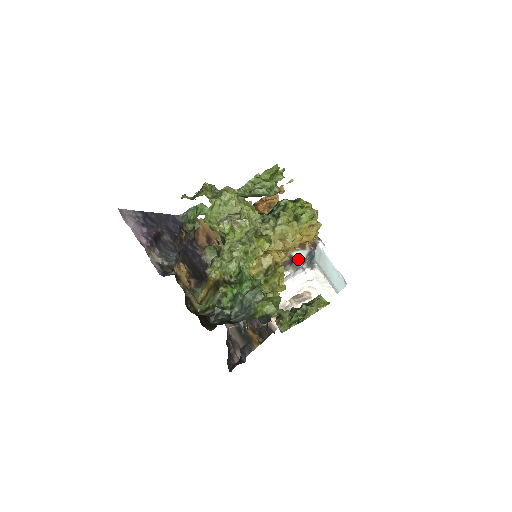
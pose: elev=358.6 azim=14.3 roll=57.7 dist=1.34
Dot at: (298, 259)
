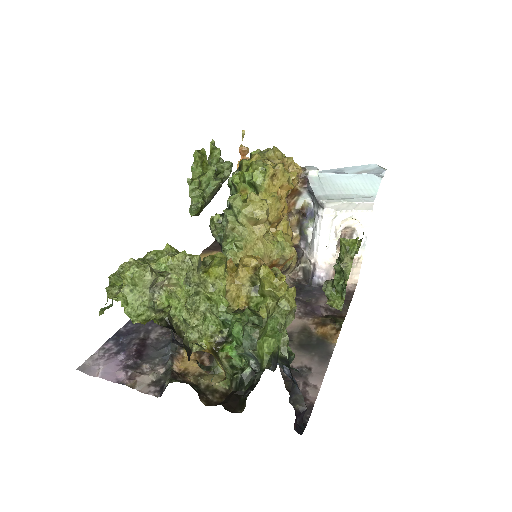
Dot at: (306, 207)
